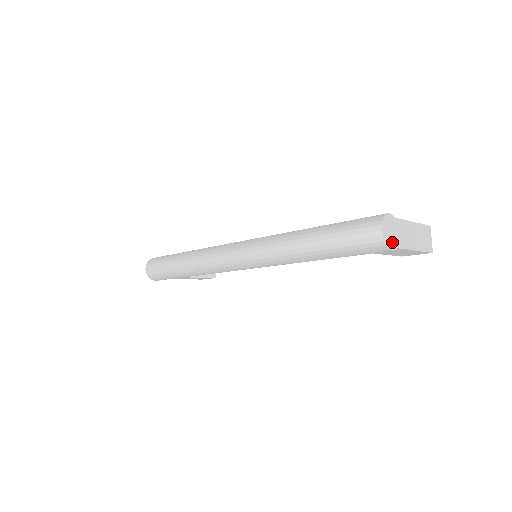
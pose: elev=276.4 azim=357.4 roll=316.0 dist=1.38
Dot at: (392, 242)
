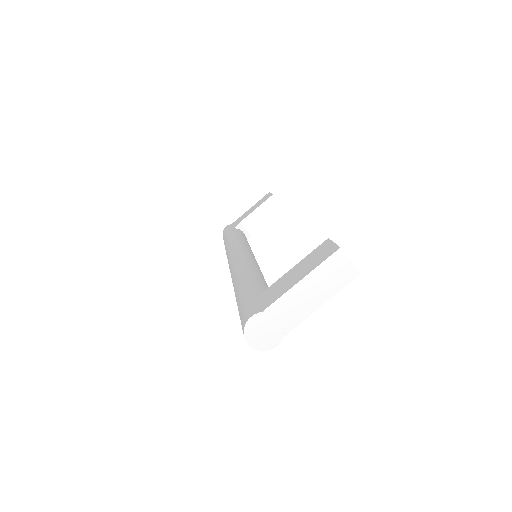
Dot at: (272, 339)
